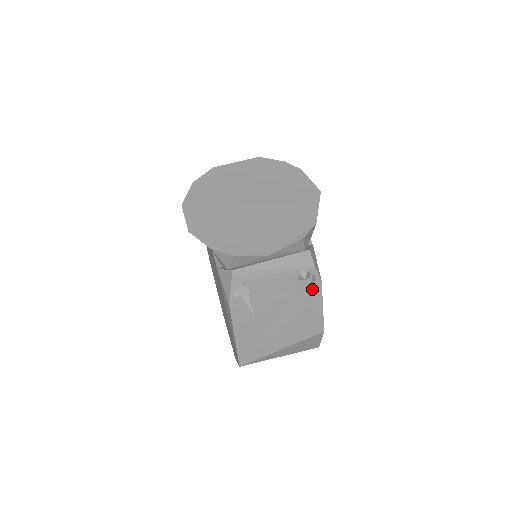
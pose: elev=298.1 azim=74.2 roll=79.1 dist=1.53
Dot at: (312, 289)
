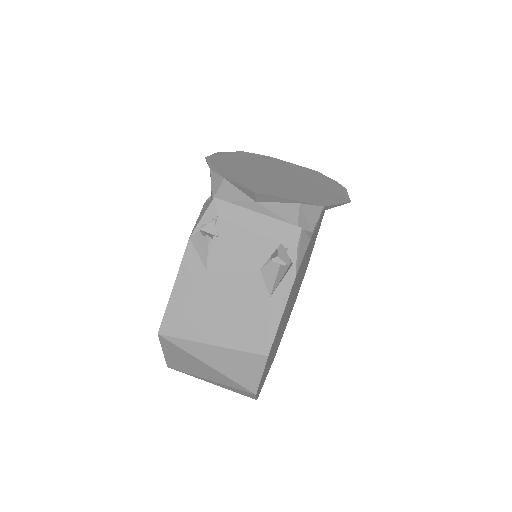
Dot at: (281, 280)
